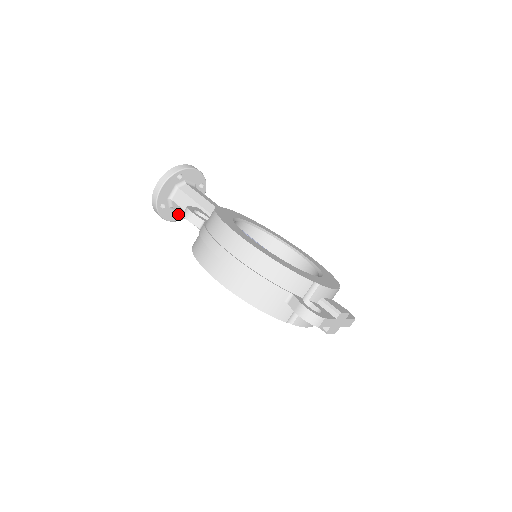
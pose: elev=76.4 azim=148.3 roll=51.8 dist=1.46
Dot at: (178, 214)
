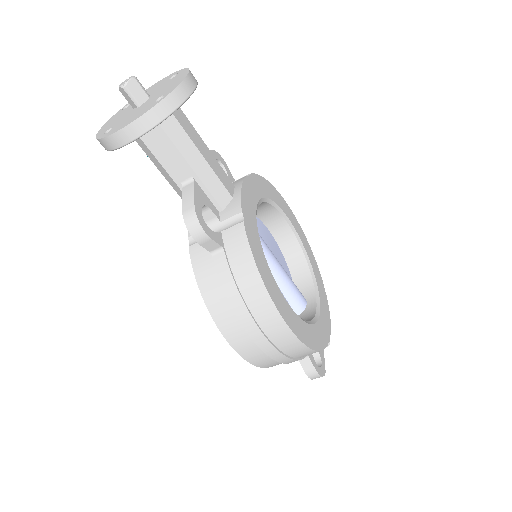
Dot at: occluded
